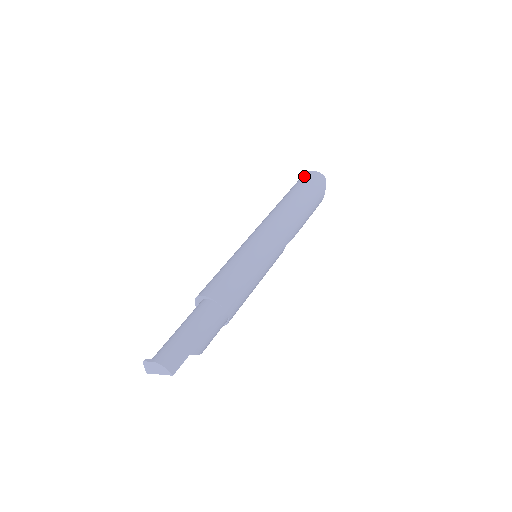
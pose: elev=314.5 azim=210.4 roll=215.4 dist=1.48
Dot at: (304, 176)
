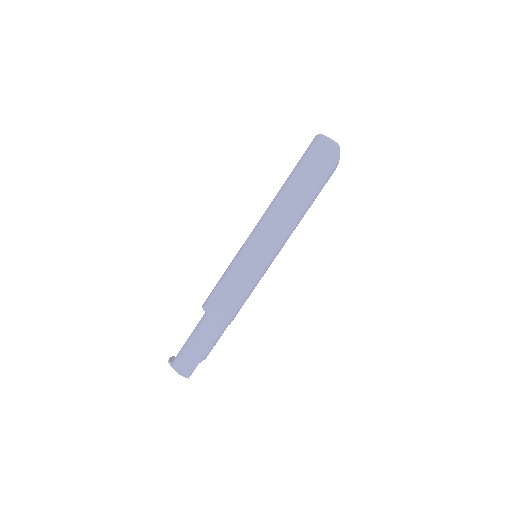
Dot at: (316, 147)
